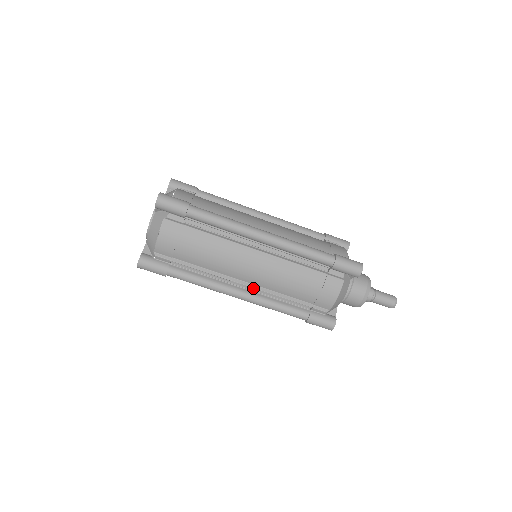
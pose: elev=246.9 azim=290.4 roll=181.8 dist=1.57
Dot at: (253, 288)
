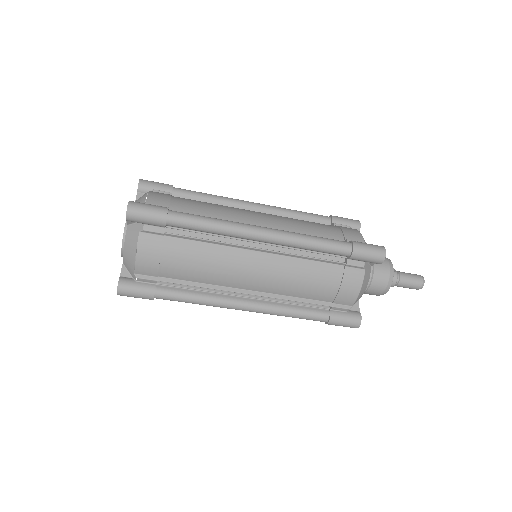
Dot at: (260, 295)
